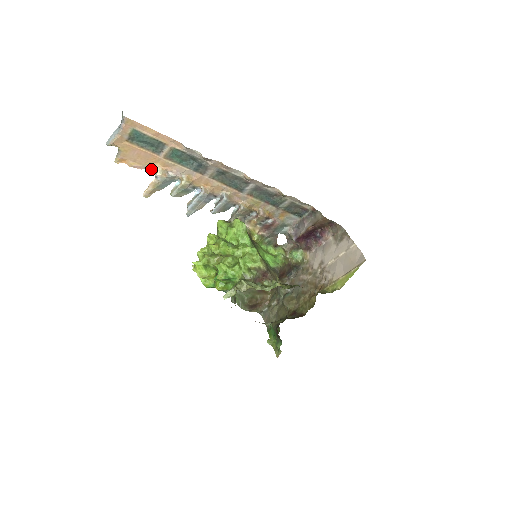
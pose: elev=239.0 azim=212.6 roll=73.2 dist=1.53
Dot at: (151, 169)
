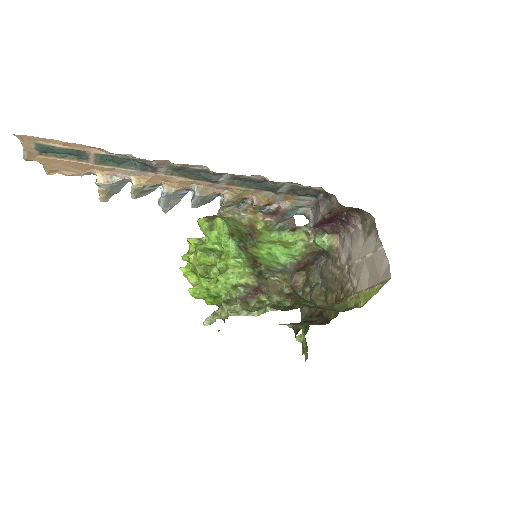
Dot at: (93, 174)
